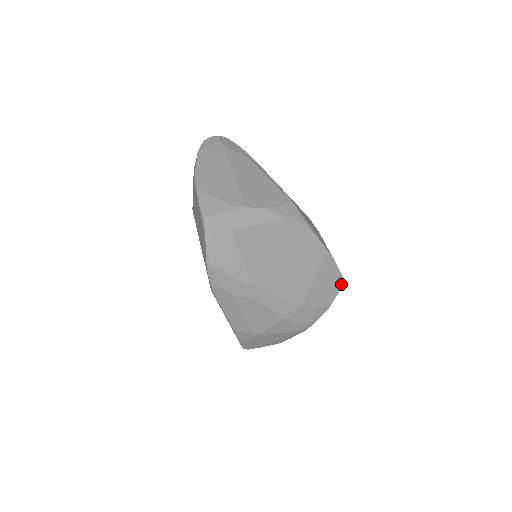
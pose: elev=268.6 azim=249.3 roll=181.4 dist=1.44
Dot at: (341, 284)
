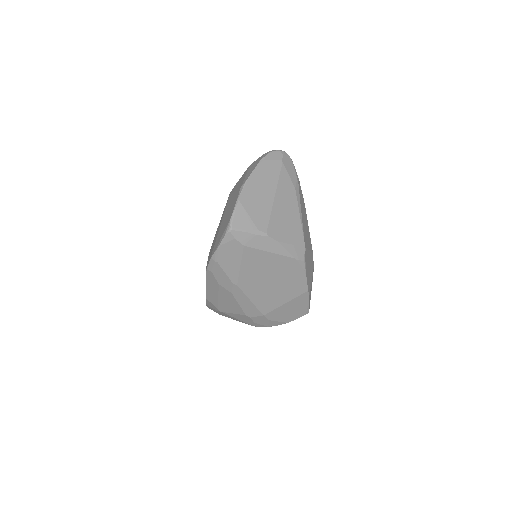
Dot at: (304, 314)
